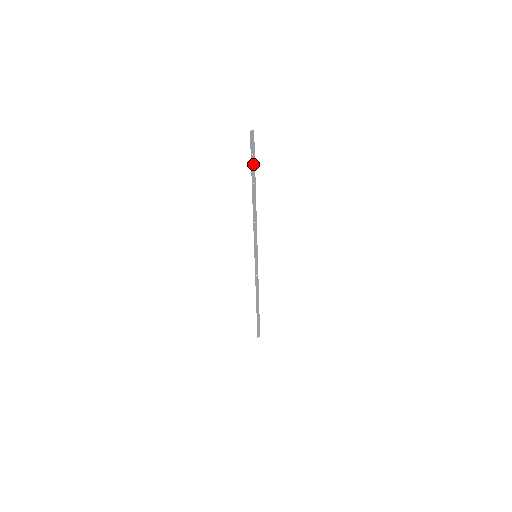
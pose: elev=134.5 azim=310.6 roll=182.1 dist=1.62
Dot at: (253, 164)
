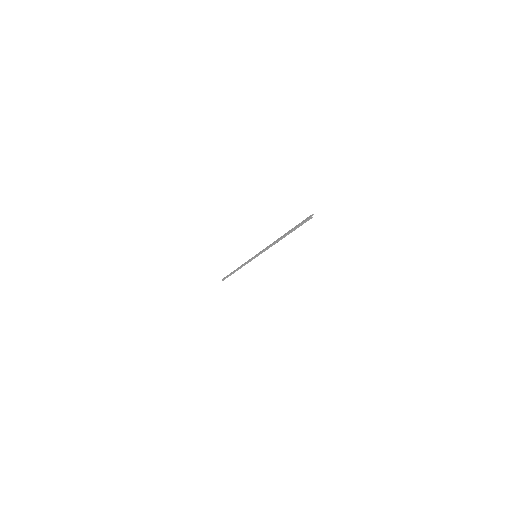
Dot at: (296, 226)
